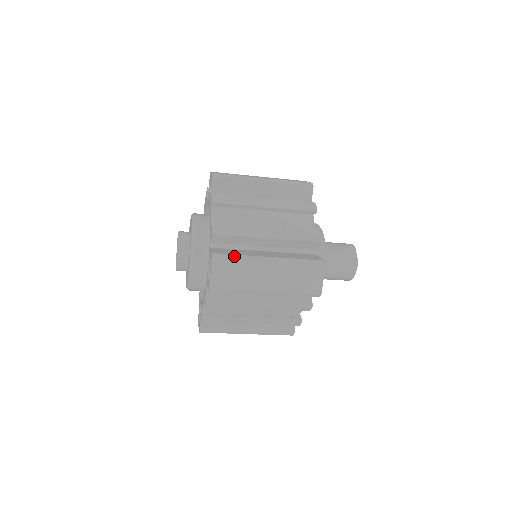
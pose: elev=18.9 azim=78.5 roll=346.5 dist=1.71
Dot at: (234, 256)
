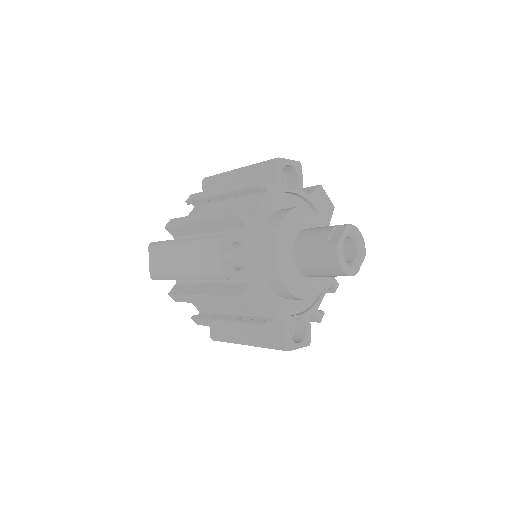
Dot at: (162, 242)
